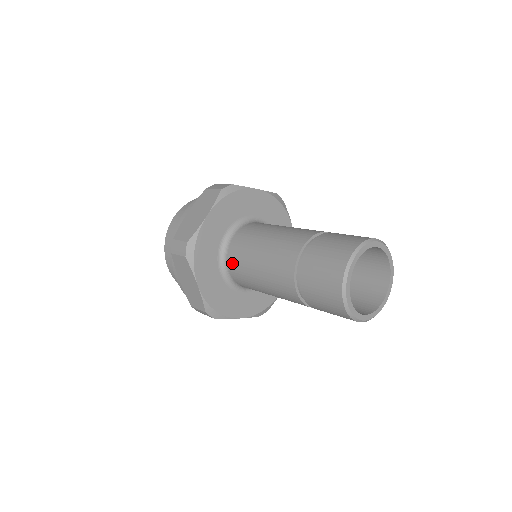
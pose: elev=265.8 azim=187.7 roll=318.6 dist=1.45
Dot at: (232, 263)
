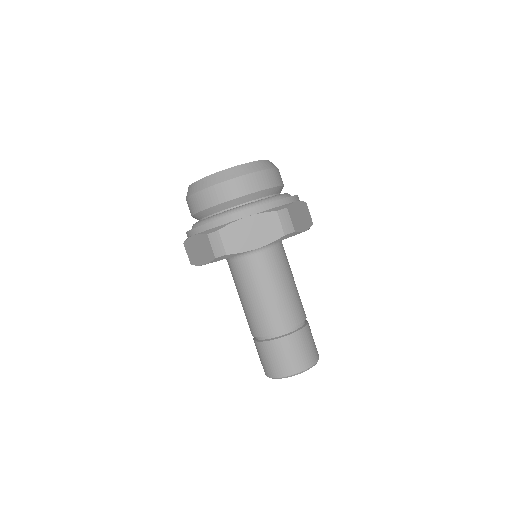
Dot at: (238, 267)
